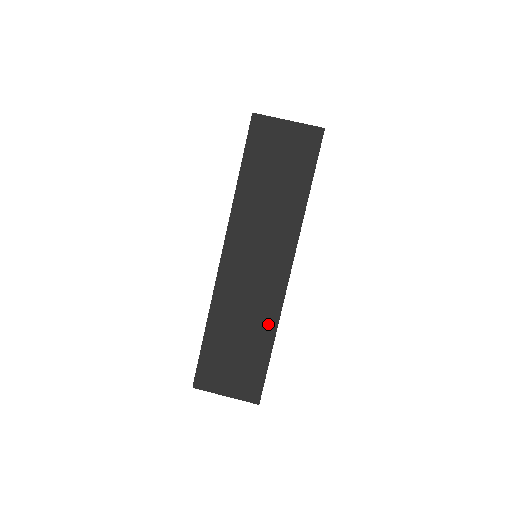
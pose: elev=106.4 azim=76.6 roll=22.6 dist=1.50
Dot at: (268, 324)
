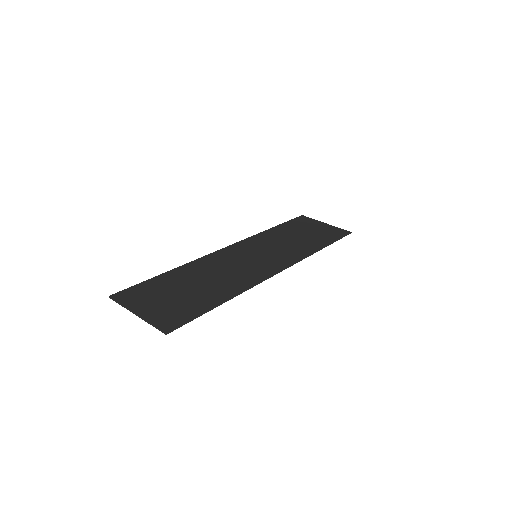
Dot at: (234, 288)
